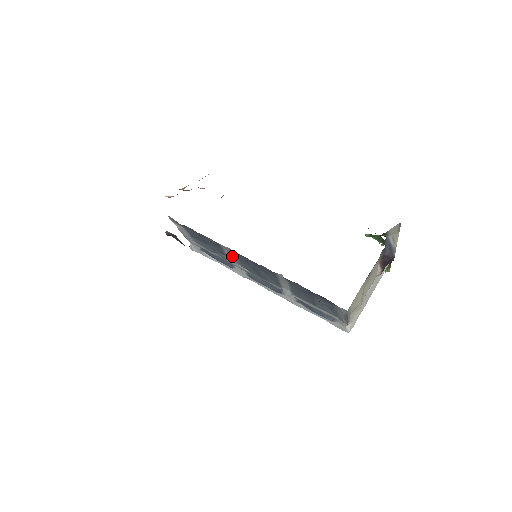
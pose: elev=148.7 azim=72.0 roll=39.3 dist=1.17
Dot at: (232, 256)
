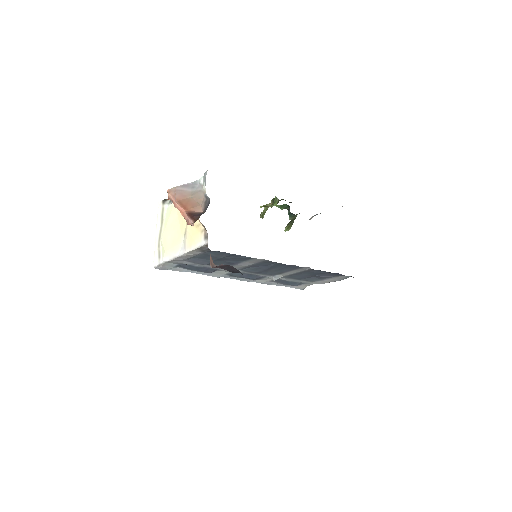
Dot at: (248, 264)
